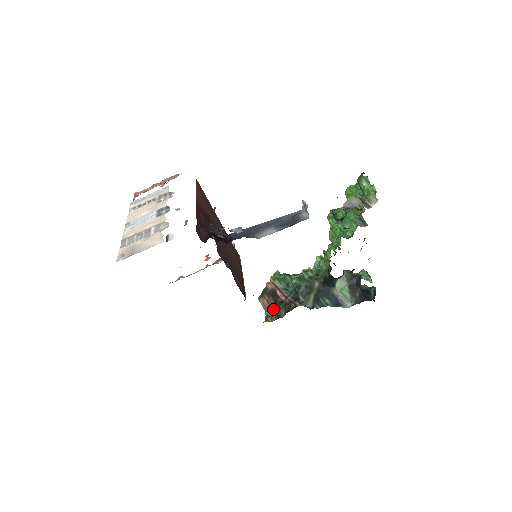
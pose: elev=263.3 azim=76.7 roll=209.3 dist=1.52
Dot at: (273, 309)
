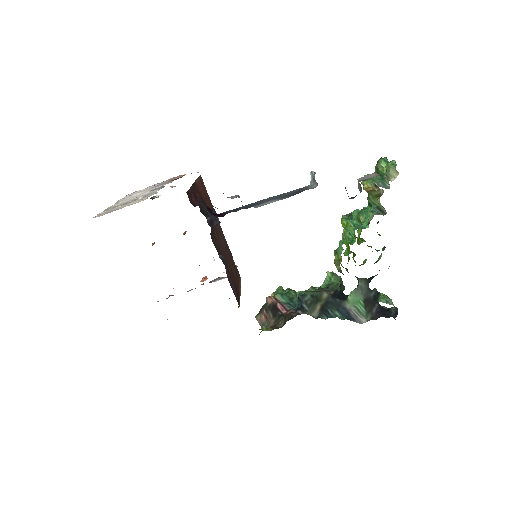
Dot at: (271, 323)
